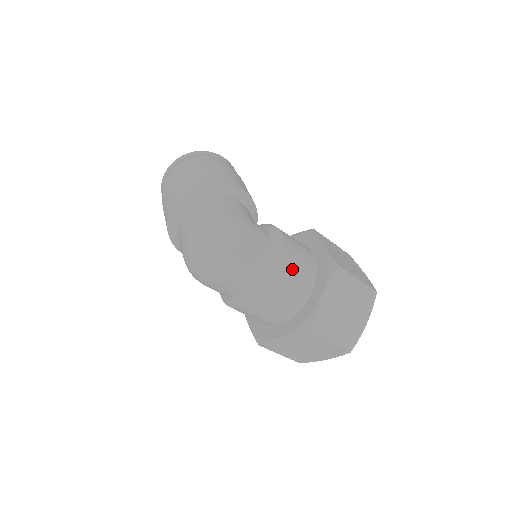
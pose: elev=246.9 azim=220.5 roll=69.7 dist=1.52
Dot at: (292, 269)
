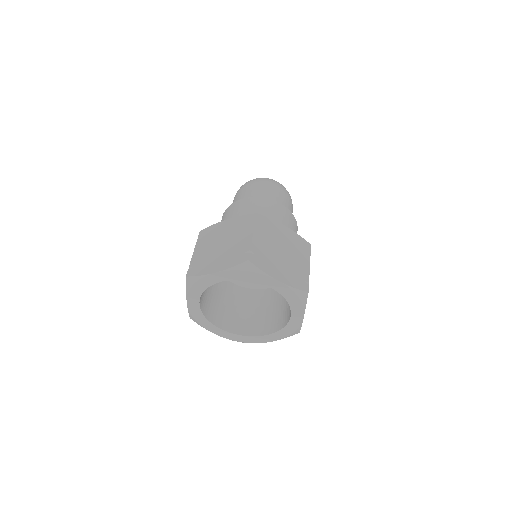
Dot at: (287, 218)
